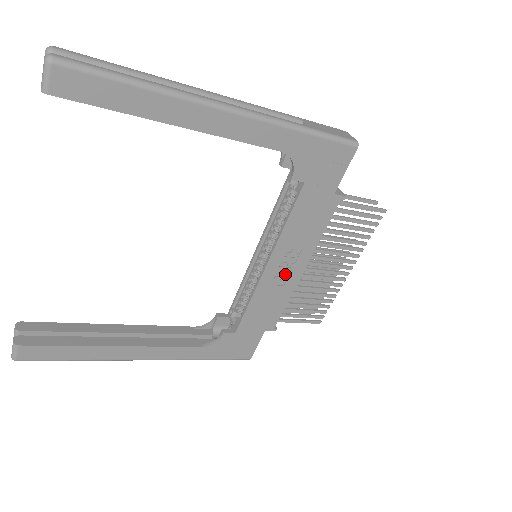
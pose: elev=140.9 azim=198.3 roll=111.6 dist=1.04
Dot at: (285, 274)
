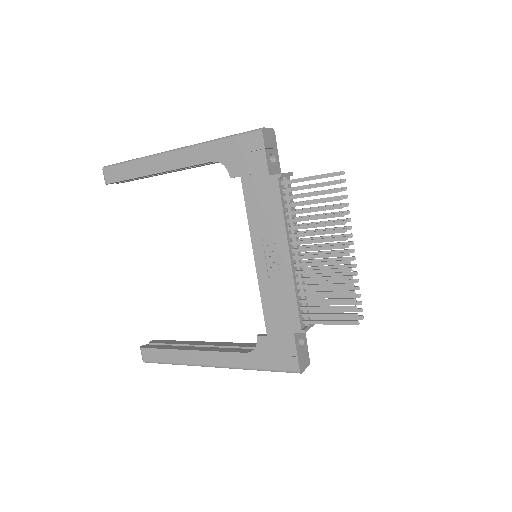
Dot at: (275, 264)
